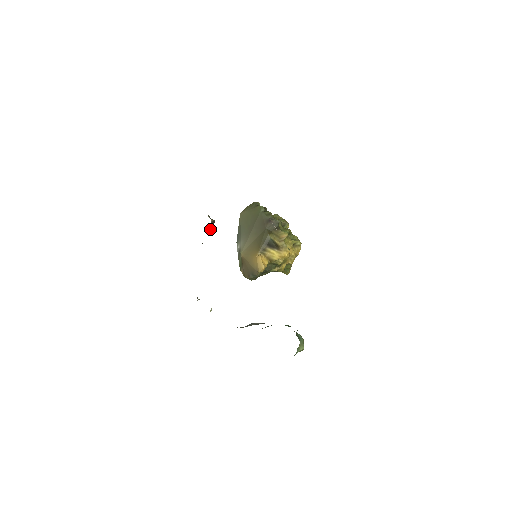
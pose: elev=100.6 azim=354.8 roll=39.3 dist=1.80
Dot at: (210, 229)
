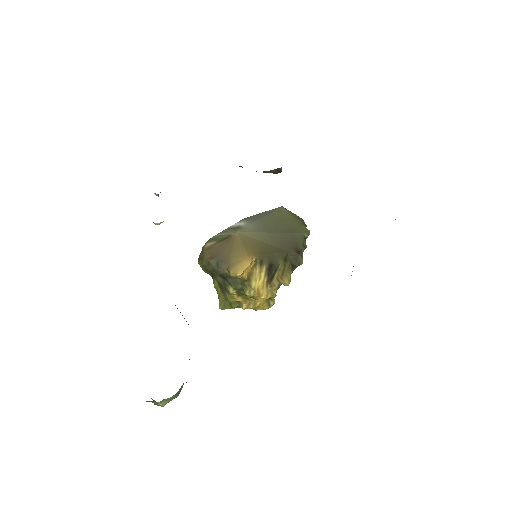
Dot at: occluded
